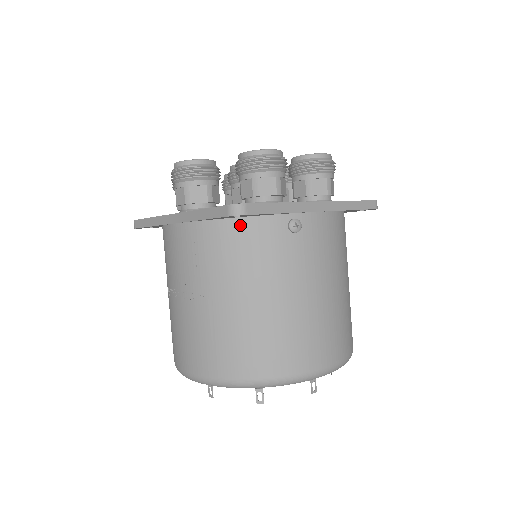
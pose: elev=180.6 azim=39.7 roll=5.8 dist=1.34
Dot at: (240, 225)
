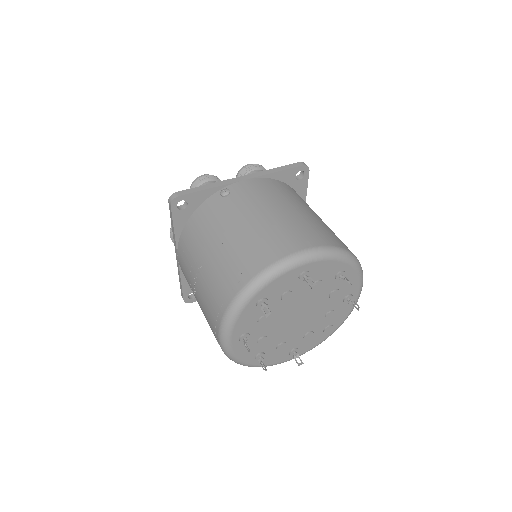
Dot at: (195, 216)
